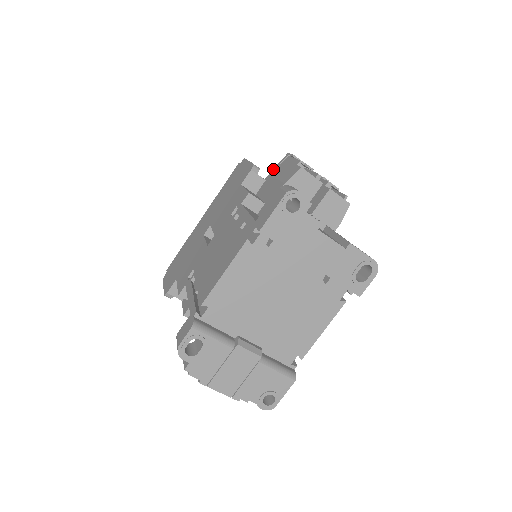
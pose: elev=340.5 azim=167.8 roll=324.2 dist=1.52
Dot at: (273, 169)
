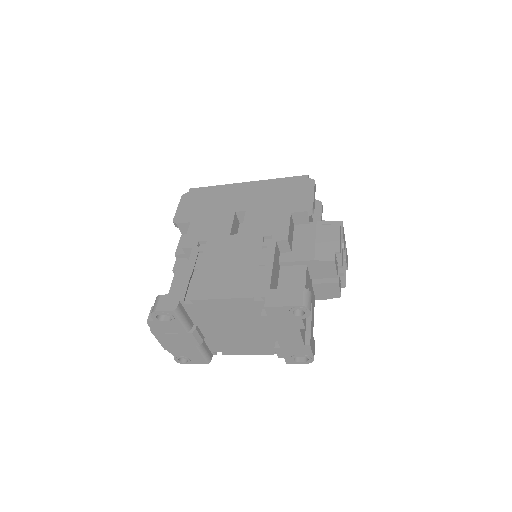
Dot at: (322, 221)
